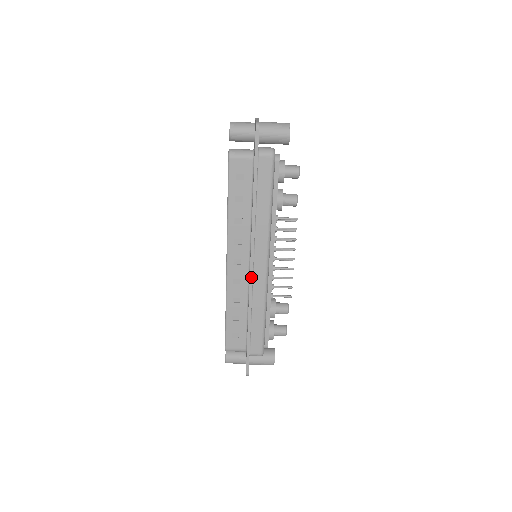
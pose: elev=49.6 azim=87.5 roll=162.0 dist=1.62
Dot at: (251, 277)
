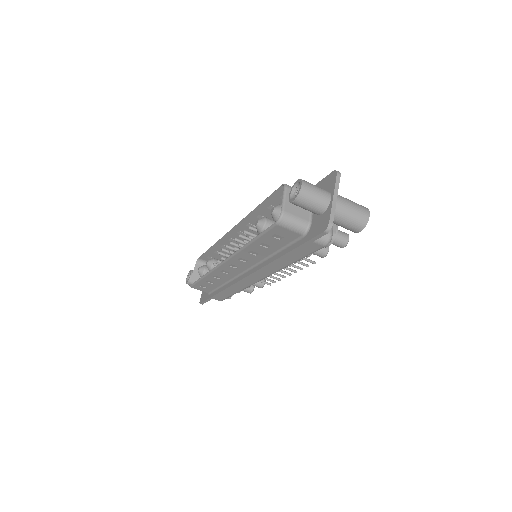
Dot at: (240, 281)
